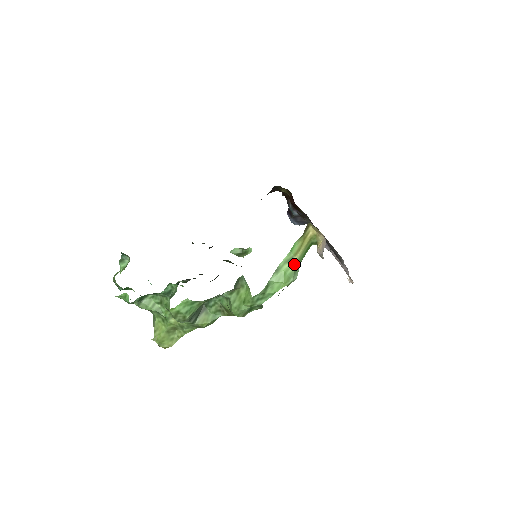
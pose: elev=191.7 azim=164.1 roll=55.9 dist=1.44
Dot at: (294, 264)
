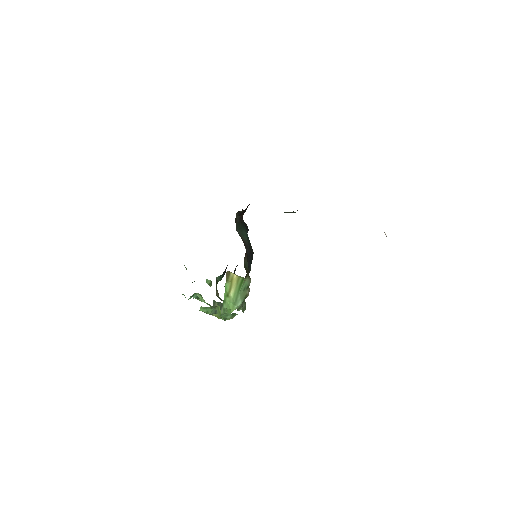
Dot at: (232, 298)
